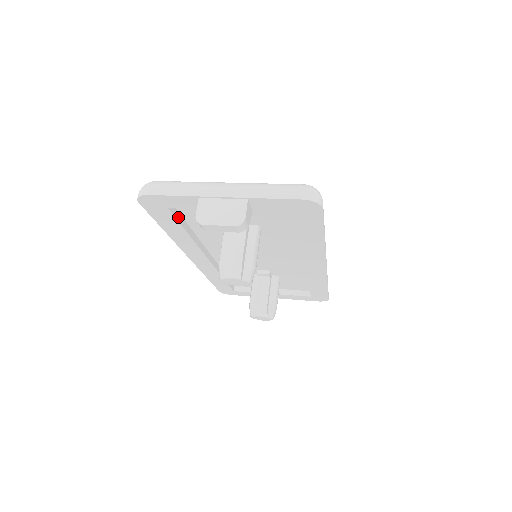
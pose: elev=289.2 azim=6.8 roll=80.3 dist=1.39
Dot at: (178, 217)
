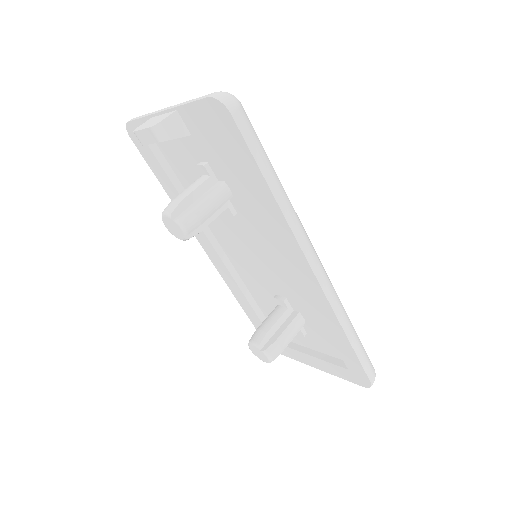
Dot at: (166, 167)
